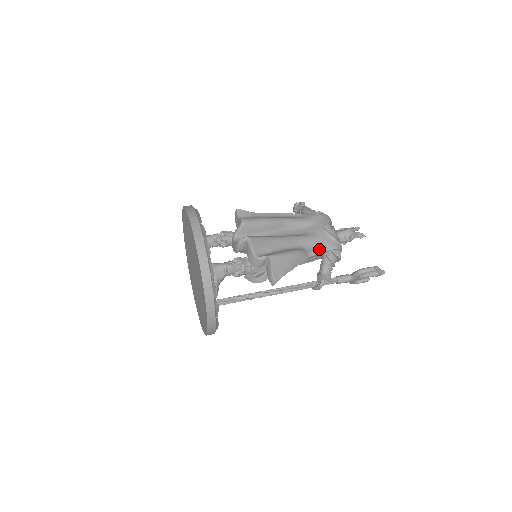
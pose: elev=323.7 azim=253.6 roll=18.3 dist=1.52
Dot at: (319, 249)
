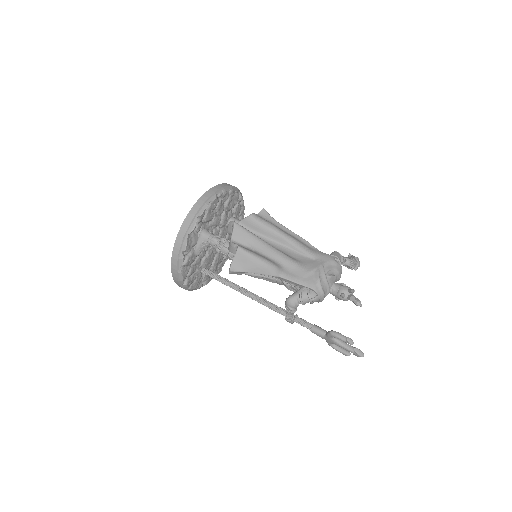
Dot at: (296, 278)
